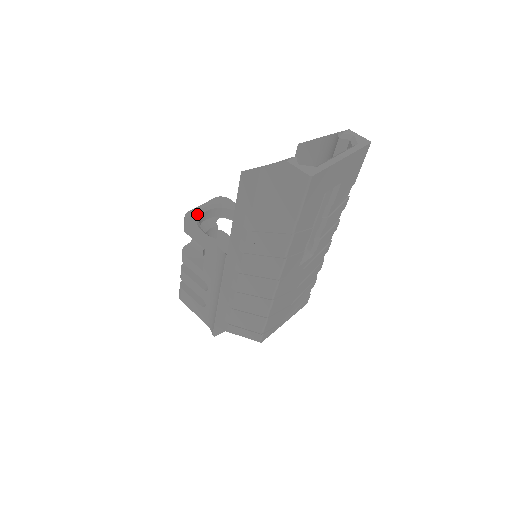
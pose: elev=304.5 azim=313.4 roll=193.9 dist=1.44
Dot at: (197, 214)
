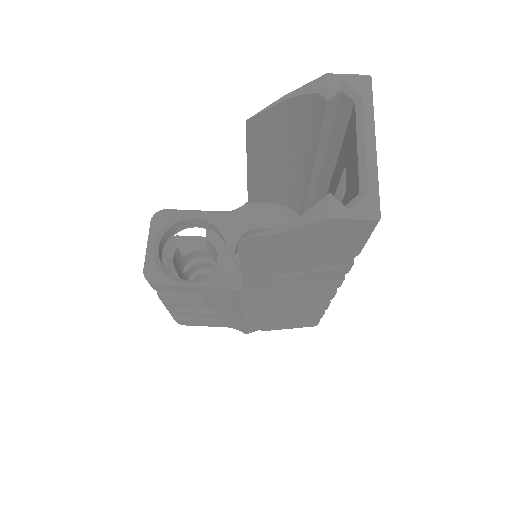
Dot at: (156, 264)
